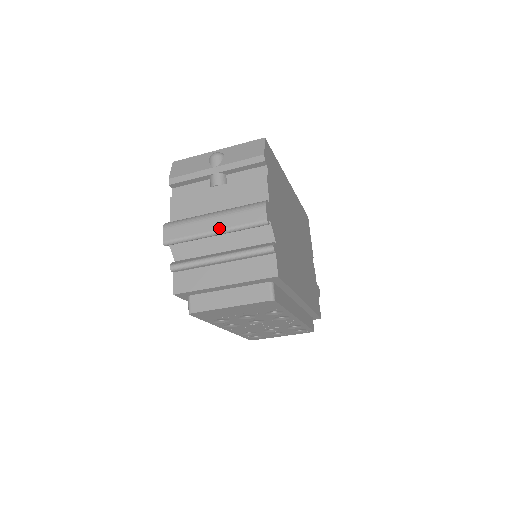
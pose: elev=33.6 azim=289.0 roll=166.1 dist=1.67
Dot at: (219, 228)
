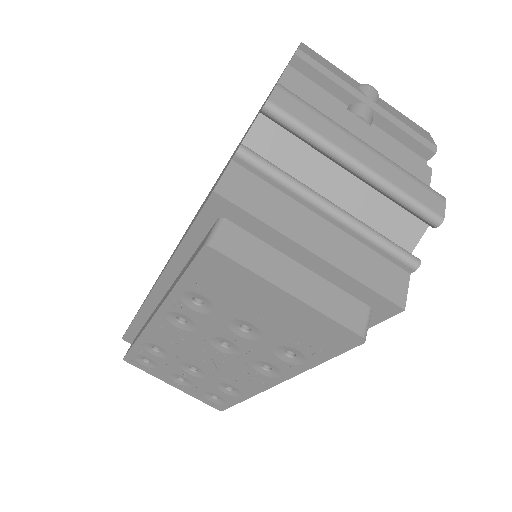
Dot at: (371, 166)
